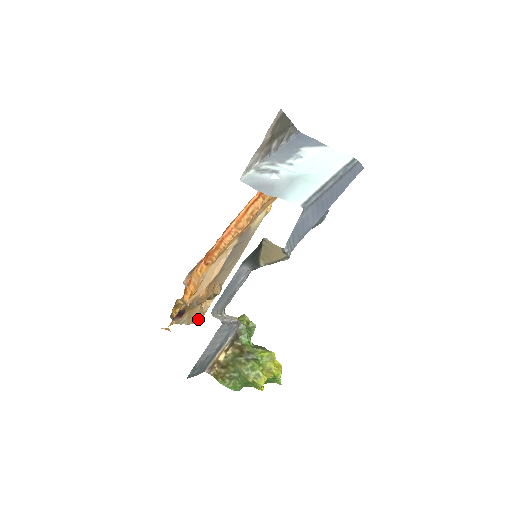
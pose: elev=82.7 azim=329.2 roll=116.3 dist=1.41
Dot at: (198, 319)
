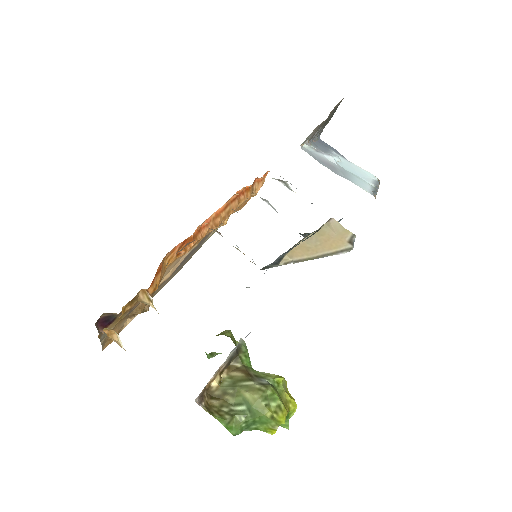
Dot at: (110, 342)
